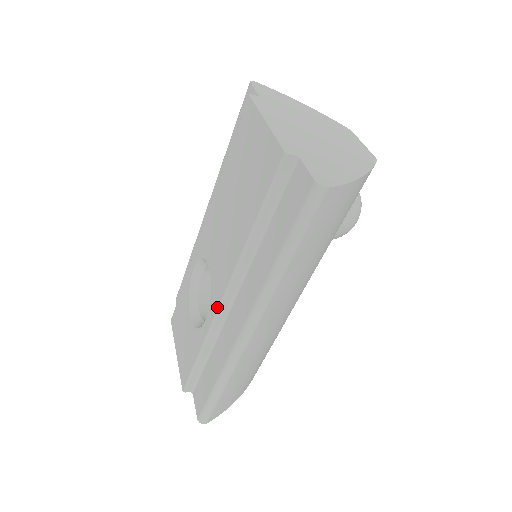
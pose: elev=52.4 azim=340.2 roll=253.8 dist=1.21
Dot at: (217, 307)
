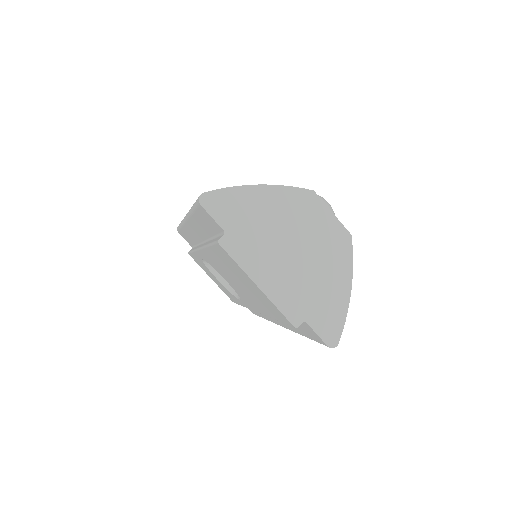
Dot at: occluded
